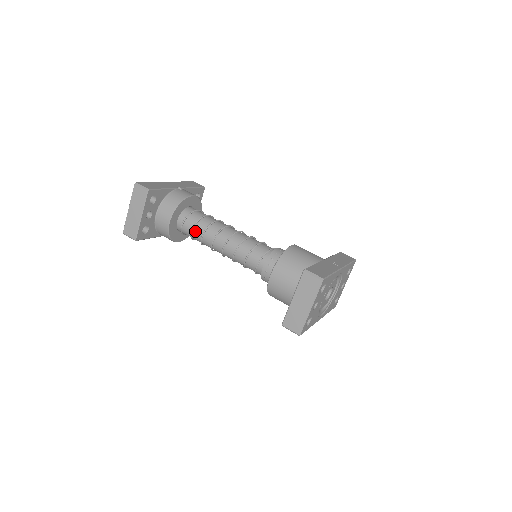
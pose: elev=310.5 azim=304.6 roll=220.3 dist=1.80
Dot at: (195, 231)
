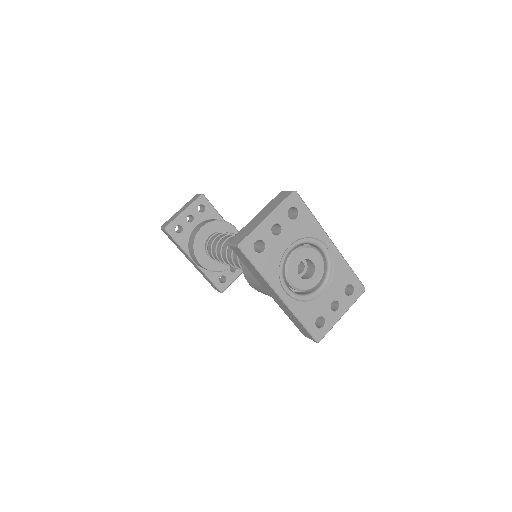
Dot at: (217, 239)
